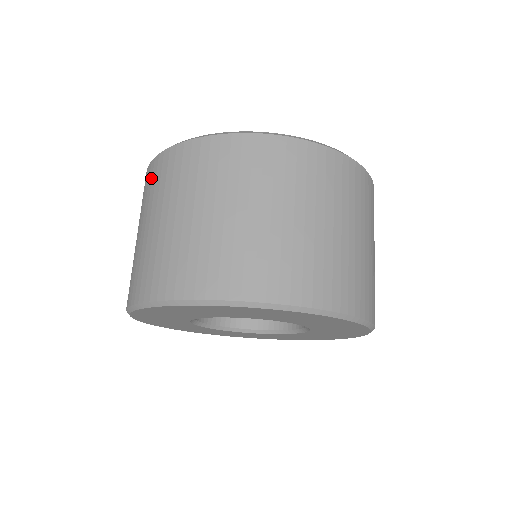
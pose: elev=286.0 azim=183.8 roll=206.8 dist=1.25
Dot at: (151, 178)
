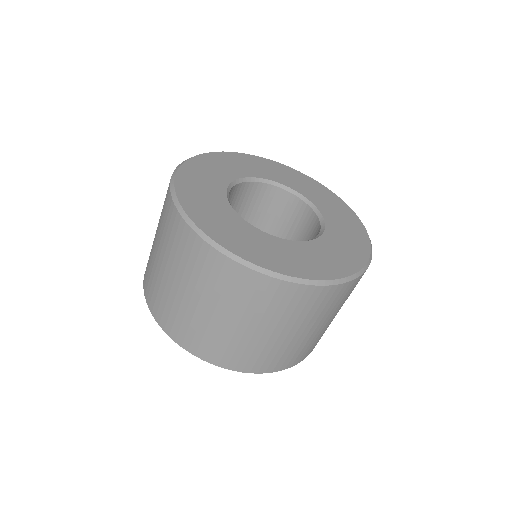
Dot at: occluded
